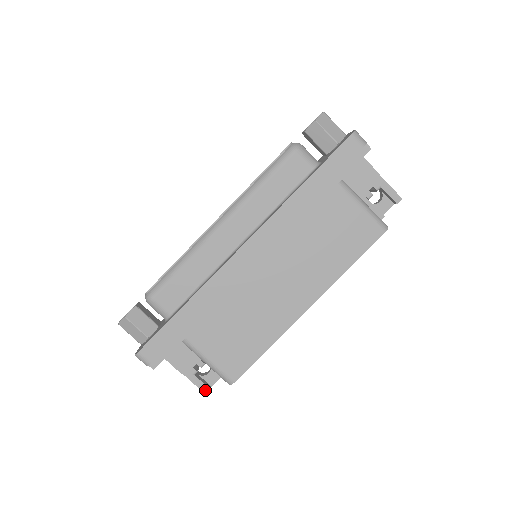
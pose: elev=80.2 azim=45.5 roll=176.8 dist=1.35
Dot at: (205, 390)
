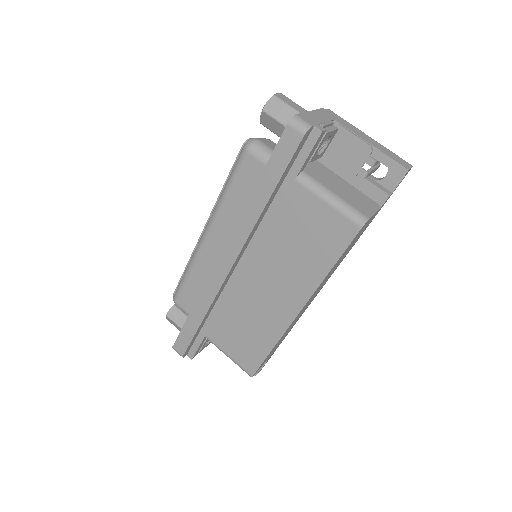
Dot at: occluded
